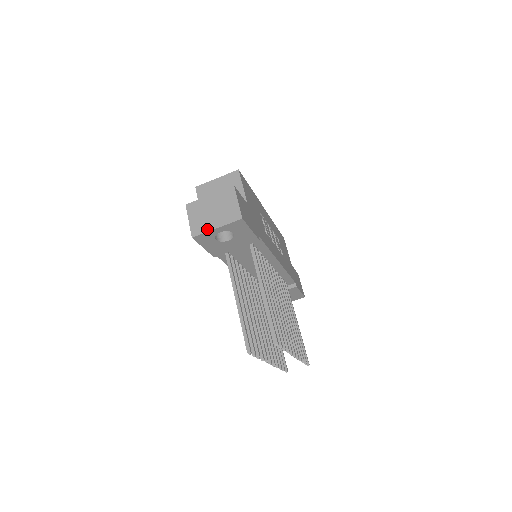
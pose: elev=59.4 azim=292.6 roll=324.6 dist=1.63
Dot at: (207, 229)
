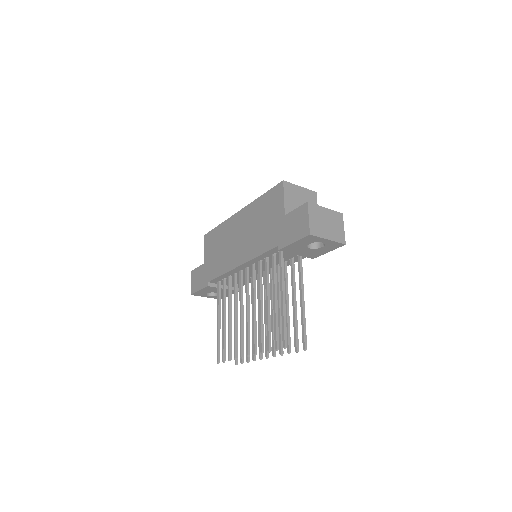
Dot at: (322, 235)
